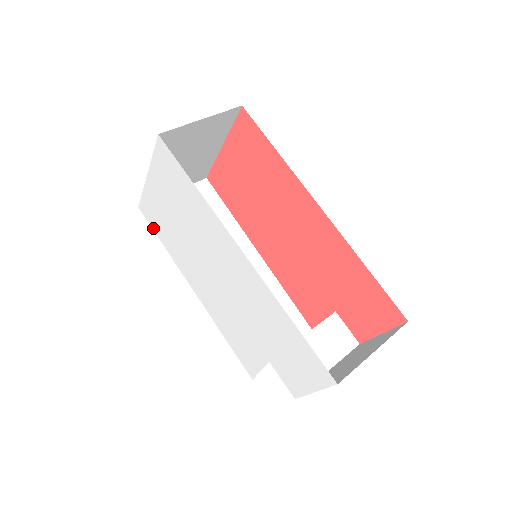
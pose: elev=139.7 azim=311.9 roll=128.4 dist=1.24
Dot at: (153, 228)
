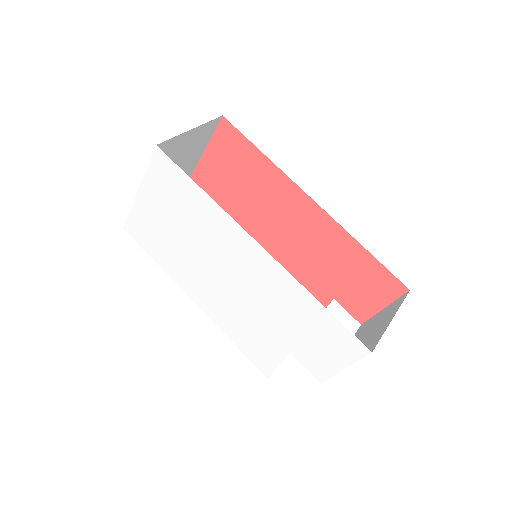
Dot at: (142, 247)
